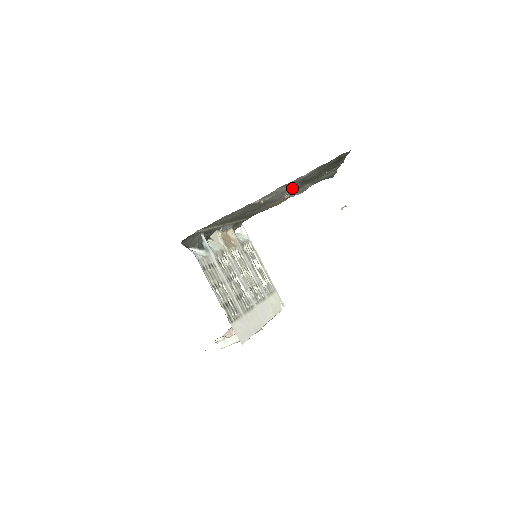
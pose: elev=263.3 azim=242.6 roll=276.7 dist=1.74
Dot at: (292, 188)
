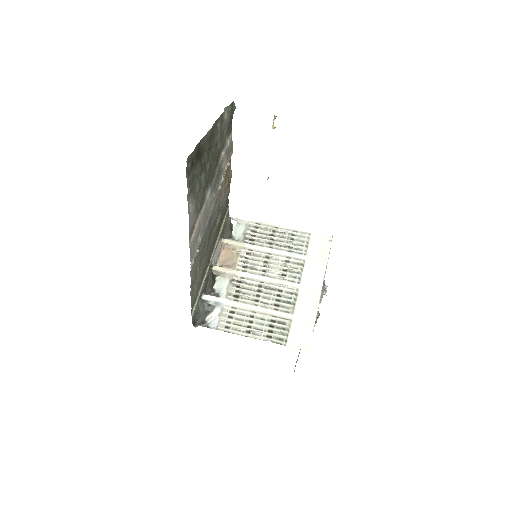
Dot at: (208, 196)
